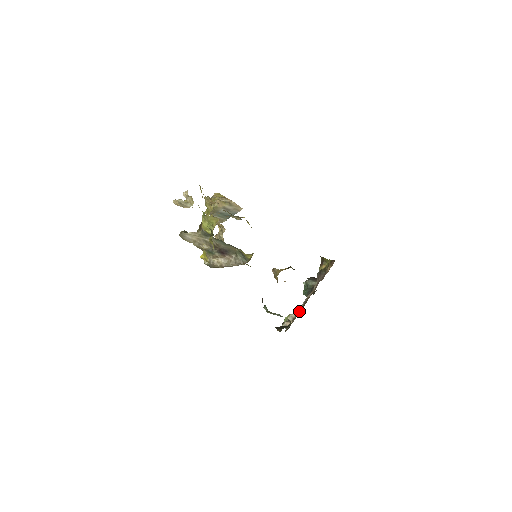
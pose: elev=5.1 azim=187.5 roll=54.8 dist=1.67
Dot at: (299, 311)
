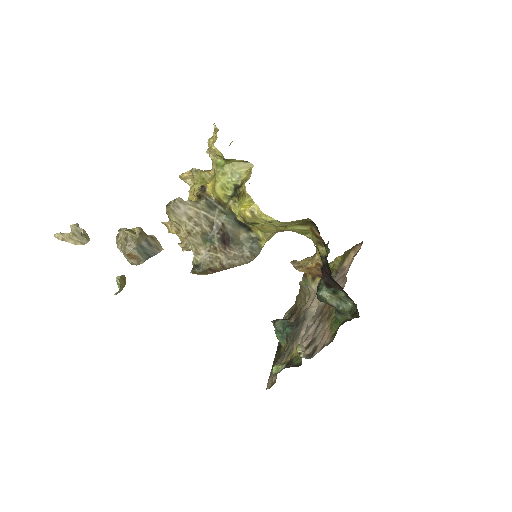
Dot at: (329, 319)
